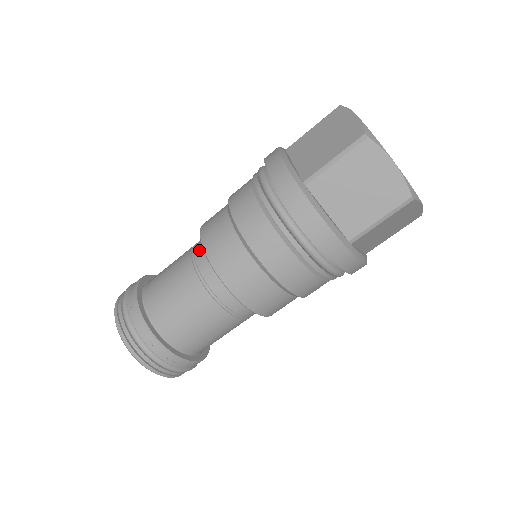
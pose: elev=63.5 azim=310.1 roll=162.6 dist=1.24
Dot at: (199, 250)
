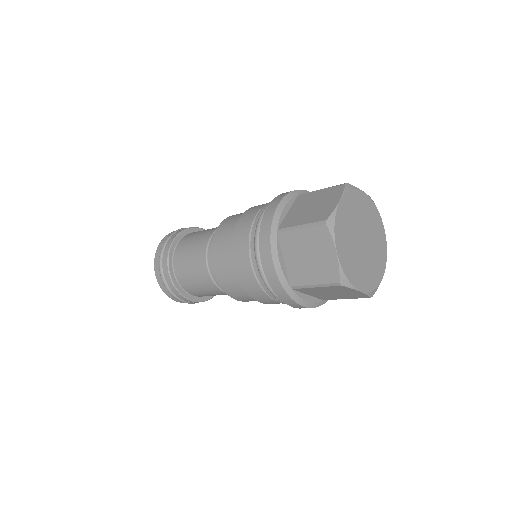
Dot at: (212, 268)
